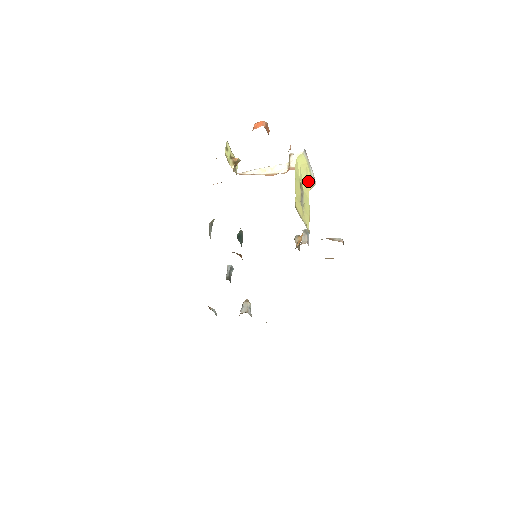
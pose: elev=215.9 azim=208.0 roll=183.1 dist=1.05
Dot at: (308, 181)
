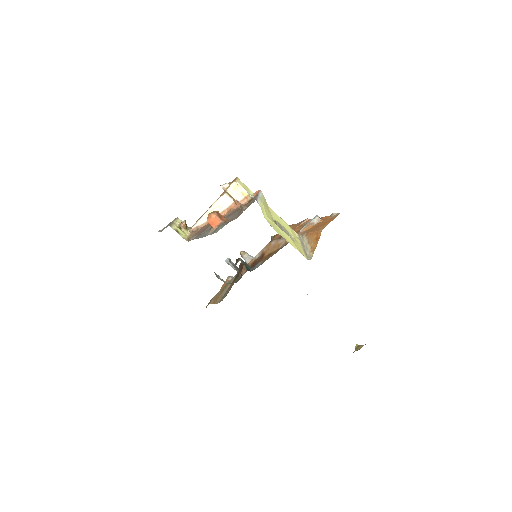
Dot at: (266, 205)
